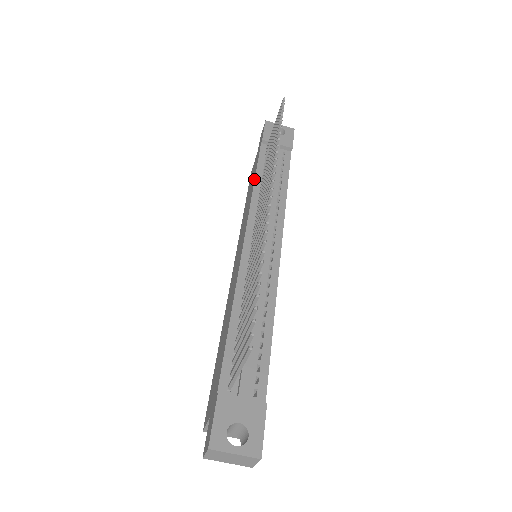
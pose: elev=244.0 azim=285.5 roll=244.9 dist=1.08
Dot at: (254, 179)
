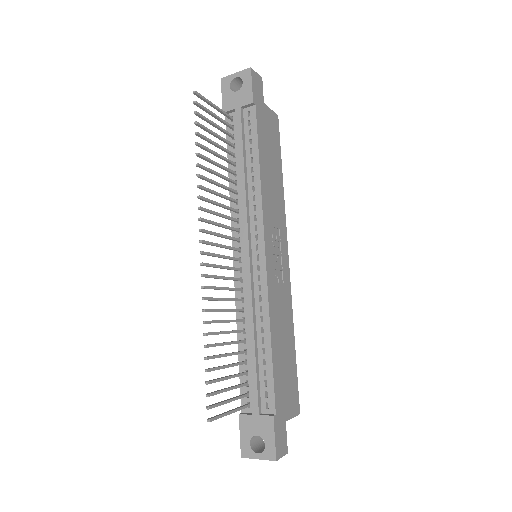
Dot at: (228, 172)
